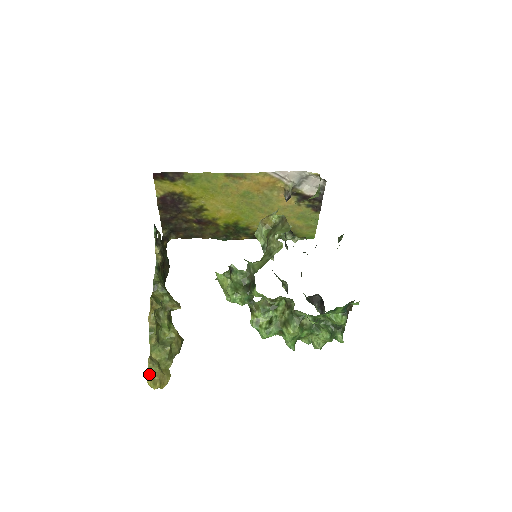
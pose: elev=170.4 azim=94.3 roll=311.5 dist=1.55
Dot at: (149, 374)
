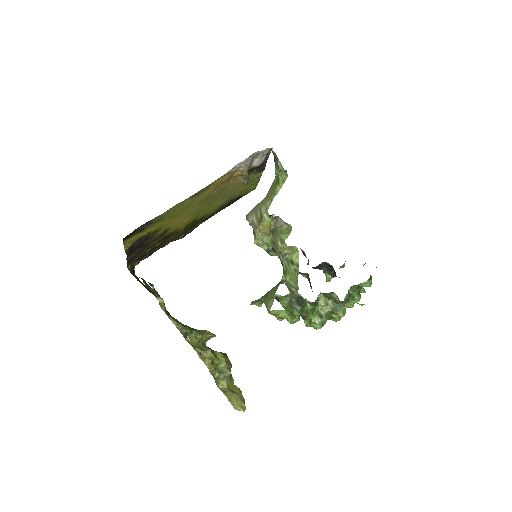
Dot at: (233, 404)
